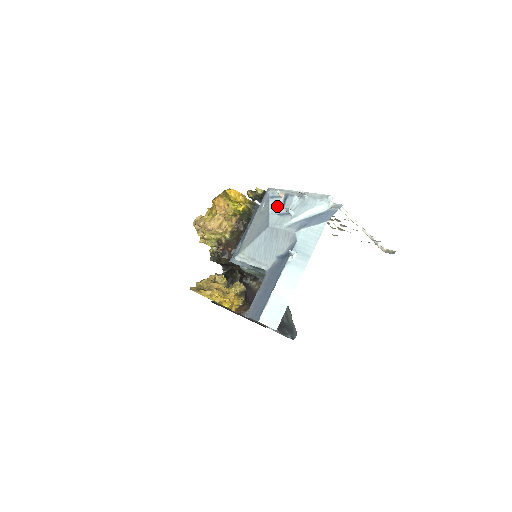
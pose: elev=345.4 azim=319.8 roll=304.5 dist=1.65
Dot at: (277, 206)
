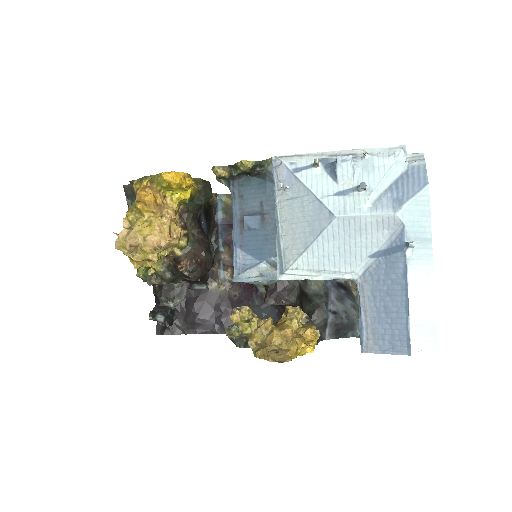
Dot at: (322, 182)
